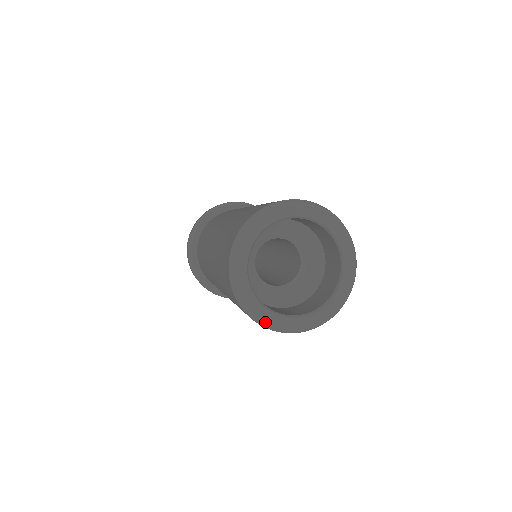
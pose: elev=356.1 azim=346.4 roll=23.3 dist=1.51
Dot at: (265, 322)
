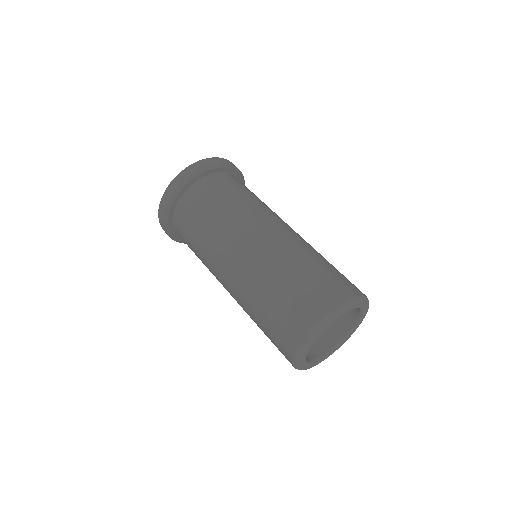
Dot at: (301, 369)
